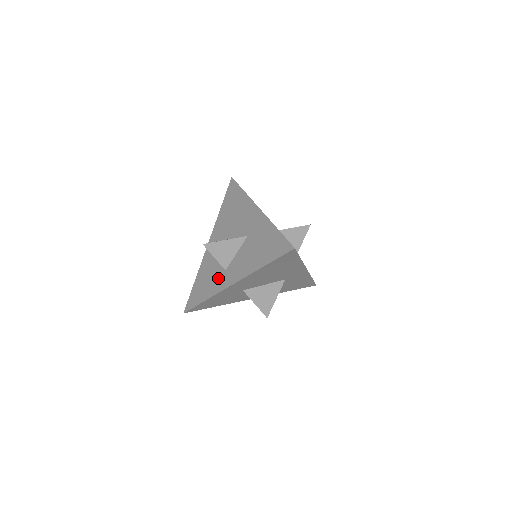
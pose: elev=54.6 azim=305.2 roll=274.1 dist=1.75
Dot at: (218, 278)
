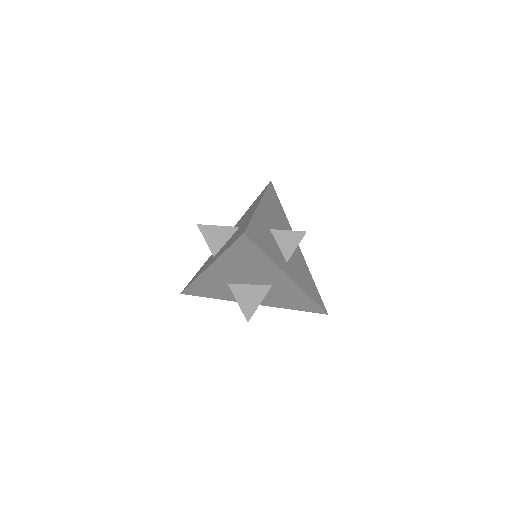
Dot at: (207, 264)
